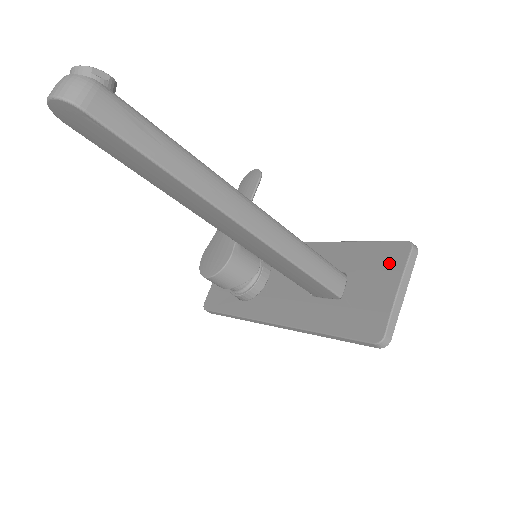
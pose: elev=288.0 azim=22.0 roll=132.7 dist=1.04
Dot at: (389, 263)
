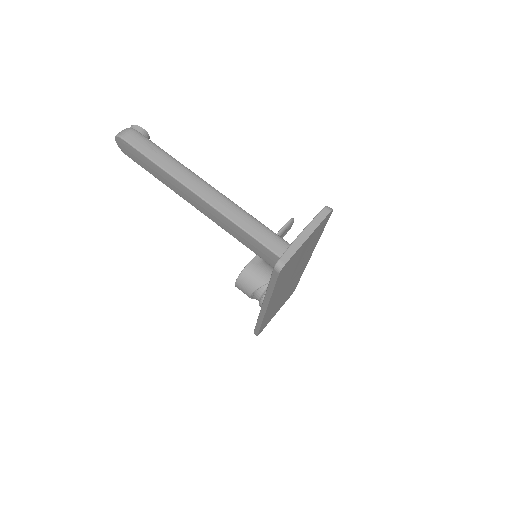
Dot at: occluded
